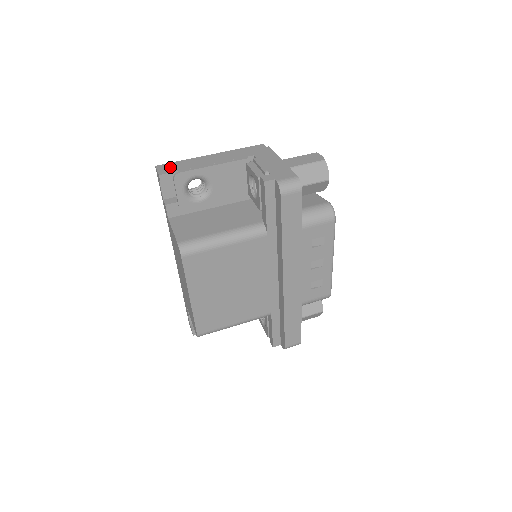
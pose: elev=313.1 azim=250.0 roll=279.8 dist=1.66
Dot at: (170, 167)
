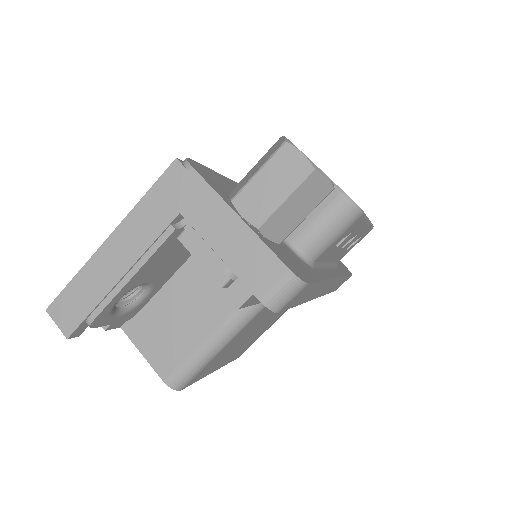
Dot at: (69, 308)
